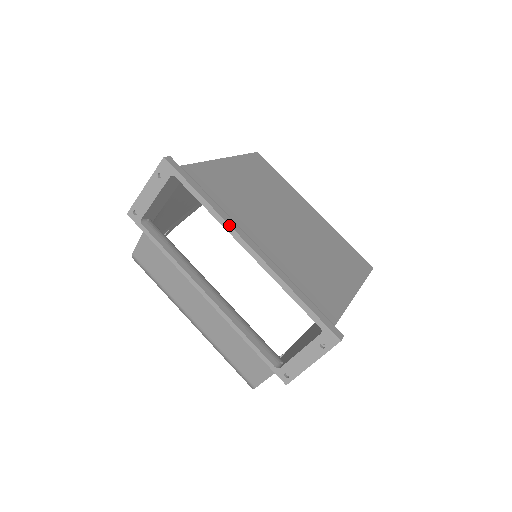
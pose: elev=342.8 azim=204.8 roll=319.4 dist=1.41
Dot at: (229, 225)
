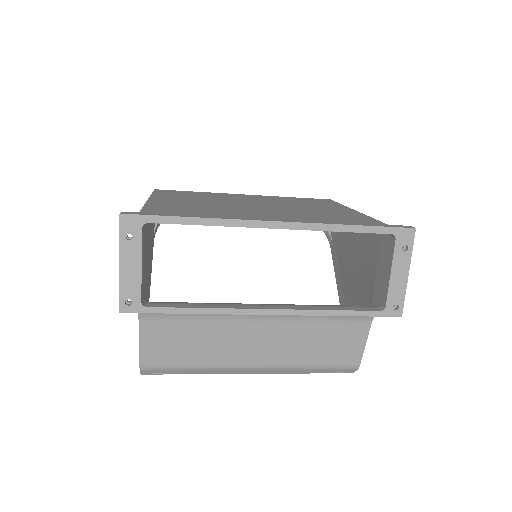
Dot at: (241, 220)
